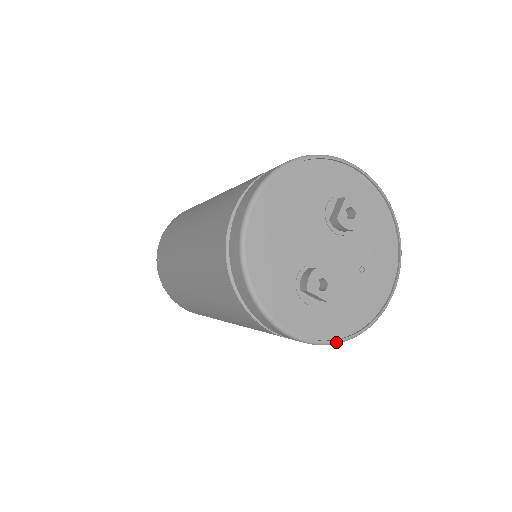
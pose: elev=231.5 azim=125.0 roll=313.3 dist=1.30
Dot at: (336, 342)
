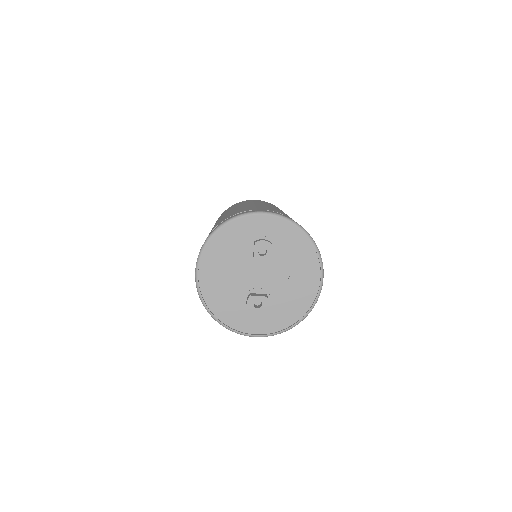
Dot at: (286, 330)
